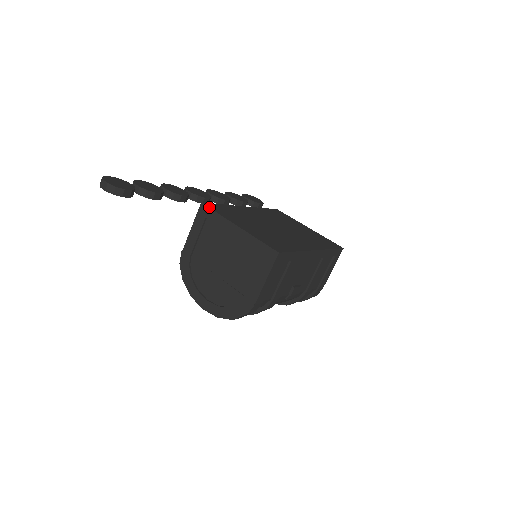
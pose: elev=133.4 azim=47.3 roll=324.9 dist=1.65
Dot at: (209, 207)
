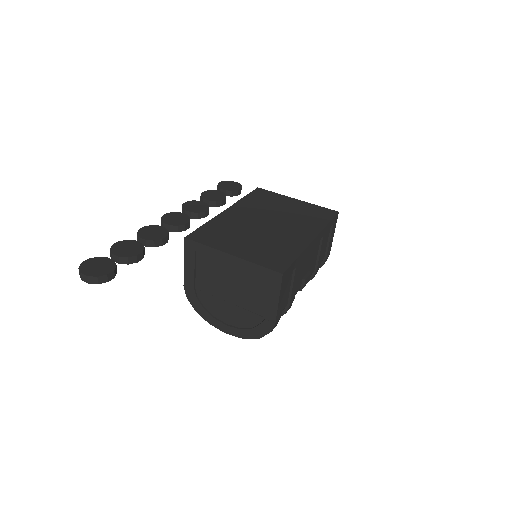
Dot at: (194, 240)
